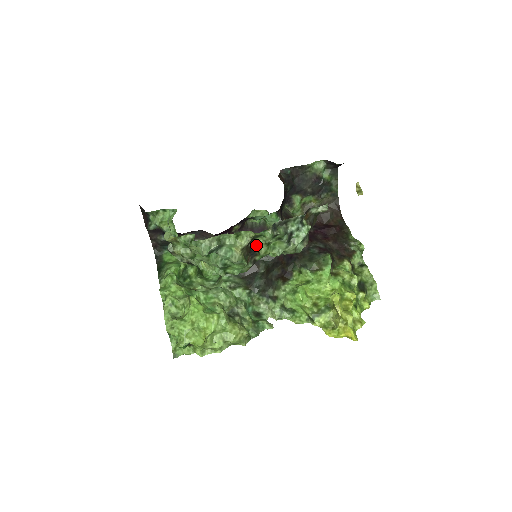
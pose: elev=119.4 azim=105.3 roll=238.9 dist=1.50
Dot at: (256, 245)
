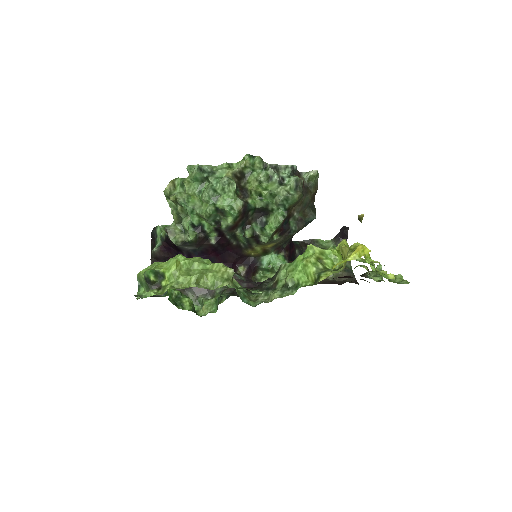
Dot at: (248, 187)
